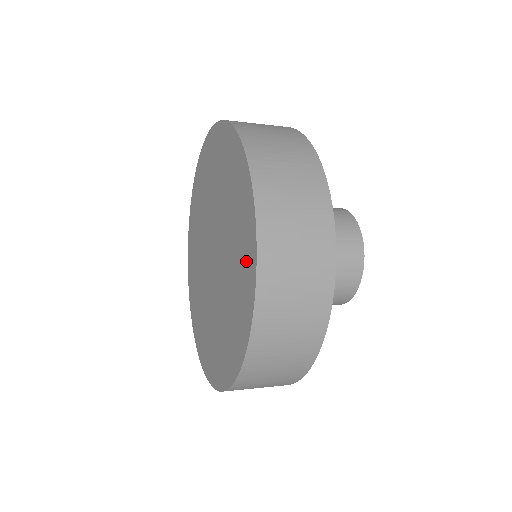
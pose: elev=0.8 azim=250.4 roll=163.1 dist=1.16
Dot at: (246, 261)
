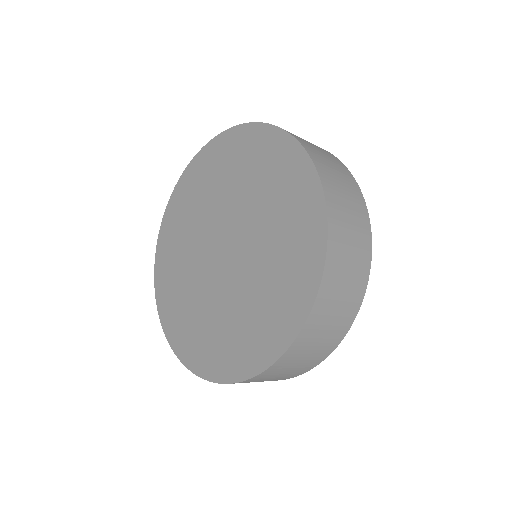
Dot at: (289, 171)
